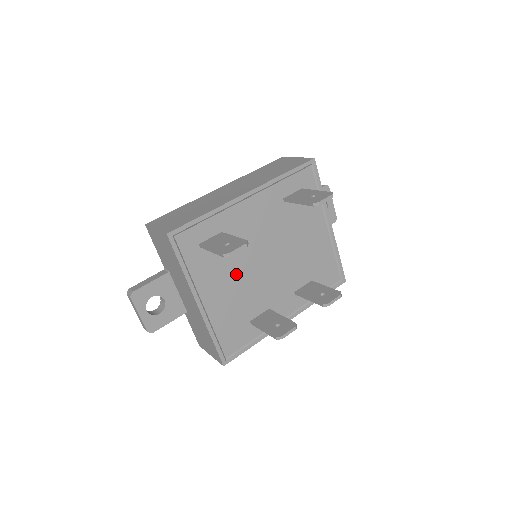
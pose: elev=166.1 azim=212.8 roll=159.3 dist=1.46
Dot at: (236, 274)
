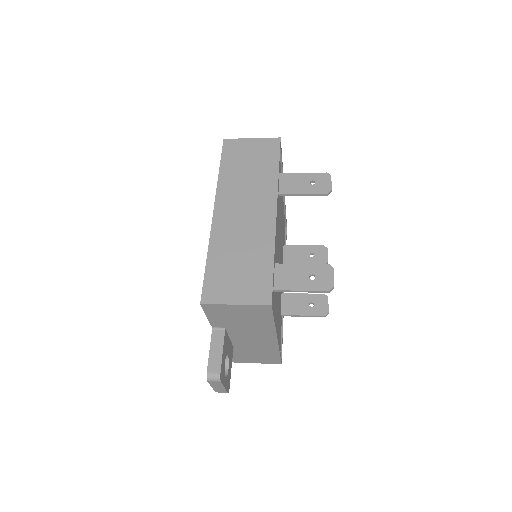
Dot at: occluded
